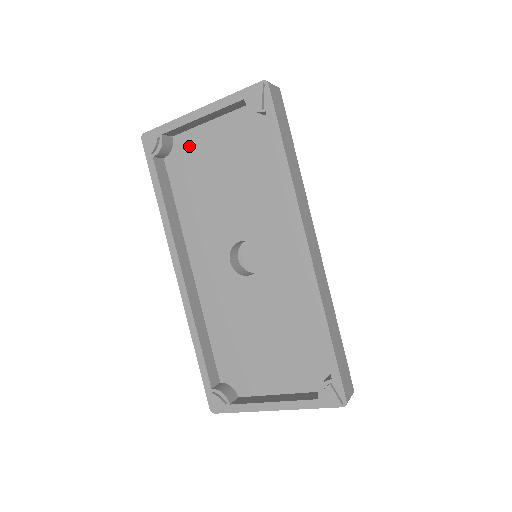
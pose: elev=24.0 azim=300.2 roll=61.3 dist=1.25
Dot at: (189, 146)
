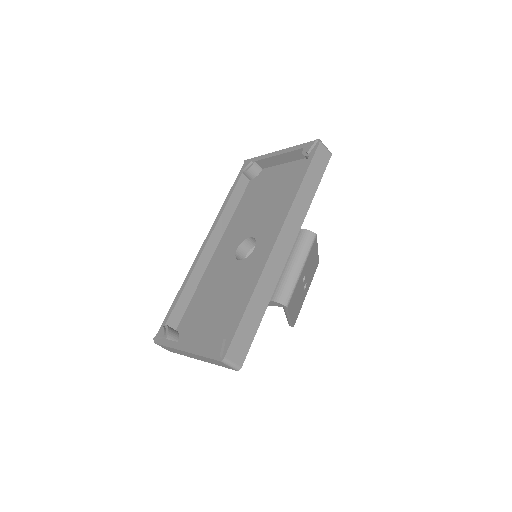
Dot at: (266, 176)
